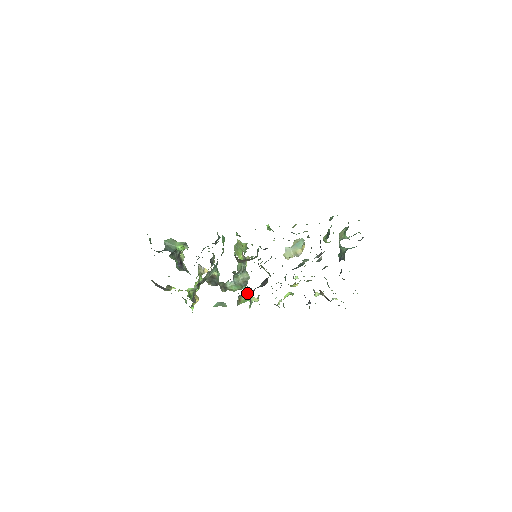
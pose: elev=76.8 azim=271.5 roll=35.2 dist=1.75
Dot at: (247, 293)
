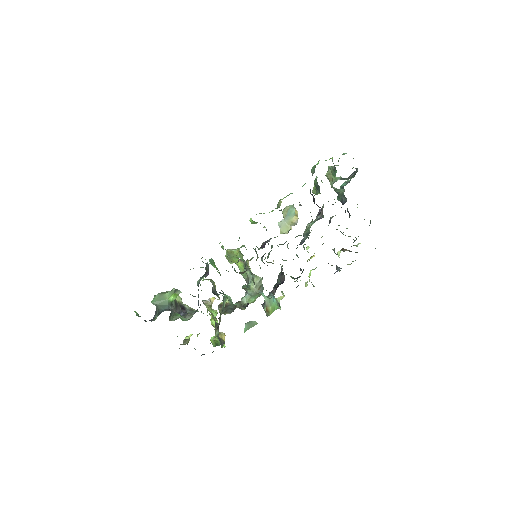
Dot at: (270, 299)
